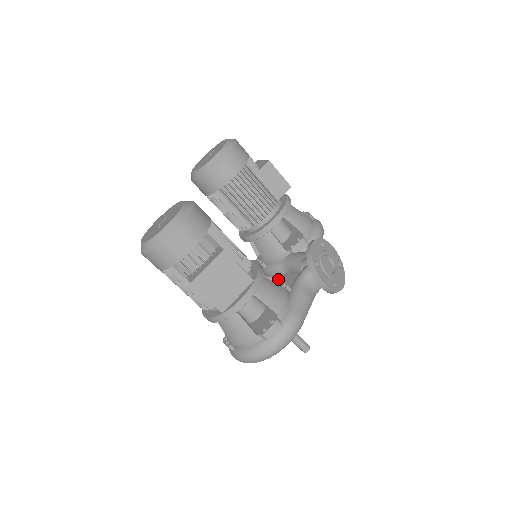
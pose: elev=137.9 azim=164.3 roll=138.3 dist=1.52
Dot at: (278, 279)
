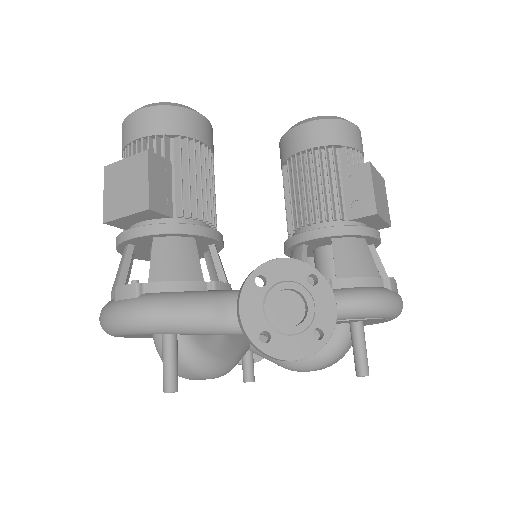
Dot at: occluded
